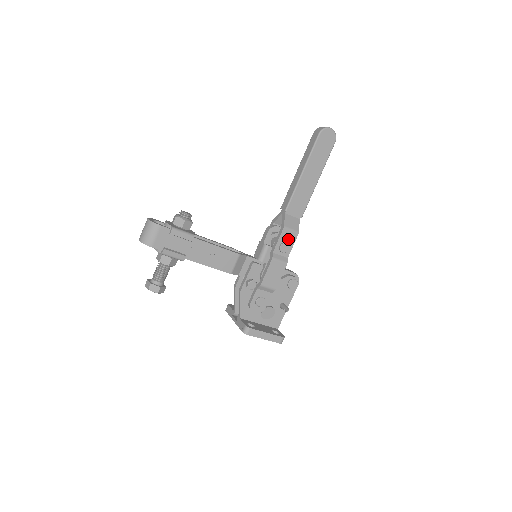
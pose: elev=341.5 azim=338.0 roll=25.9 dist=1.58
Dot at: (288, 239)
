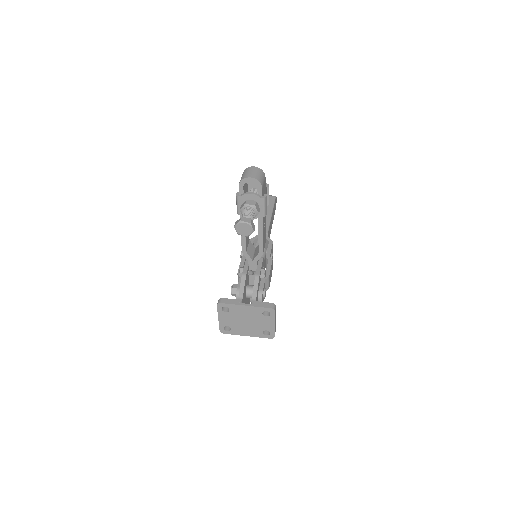
Dot at: occluded
